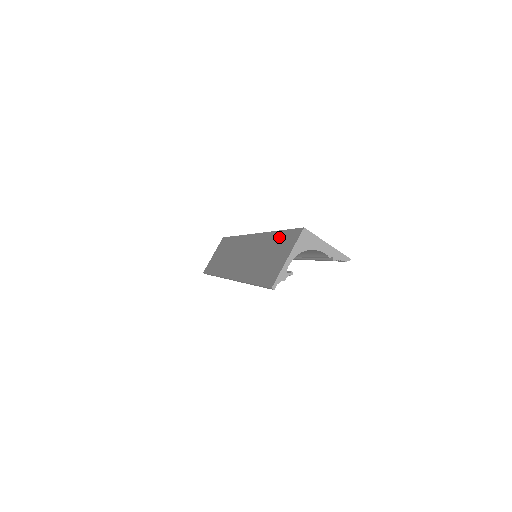
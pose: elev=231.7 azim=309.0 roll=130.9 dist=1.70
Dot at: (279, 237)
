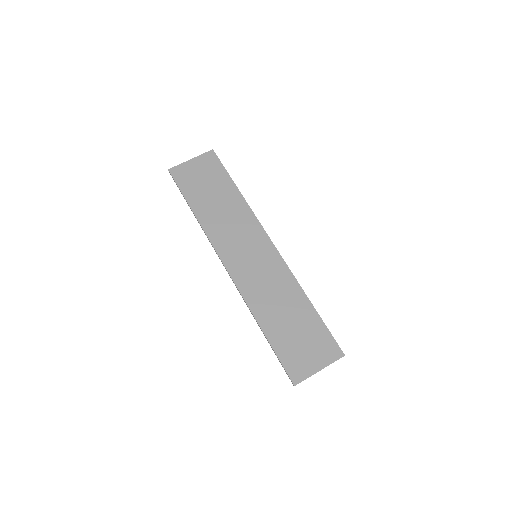
Dot at: (313, 319)
